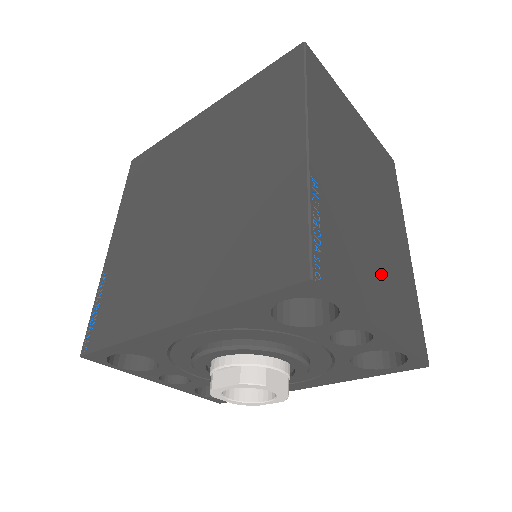
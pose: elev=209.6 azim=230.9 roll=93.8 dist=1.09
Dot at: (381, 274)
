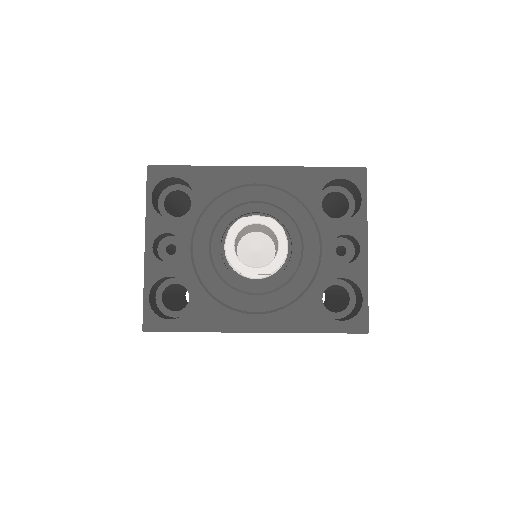
Dot at: occluded
